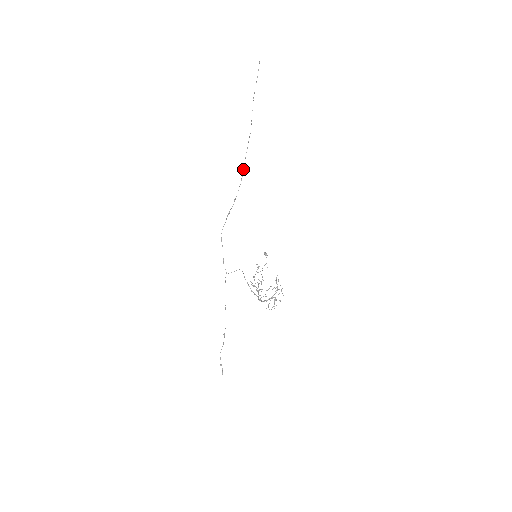
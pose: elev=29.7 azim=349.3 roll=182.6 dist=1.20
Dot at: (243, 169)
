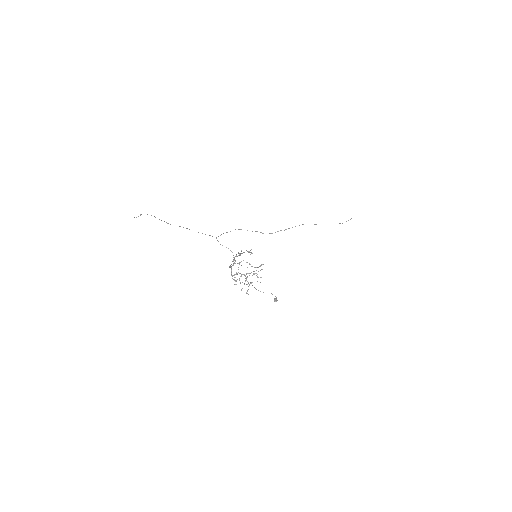
Dot at: occluded
